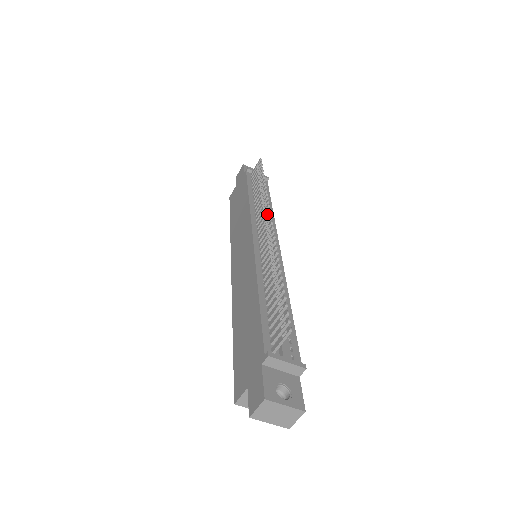
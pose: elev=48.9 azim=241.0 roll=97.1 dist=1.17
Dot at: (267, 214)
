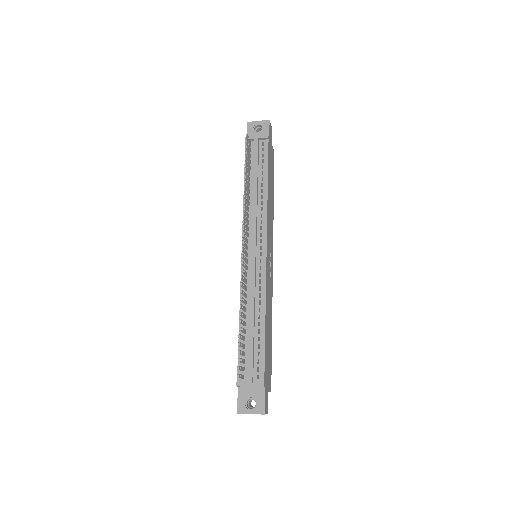
Dot at: (244, 231)
